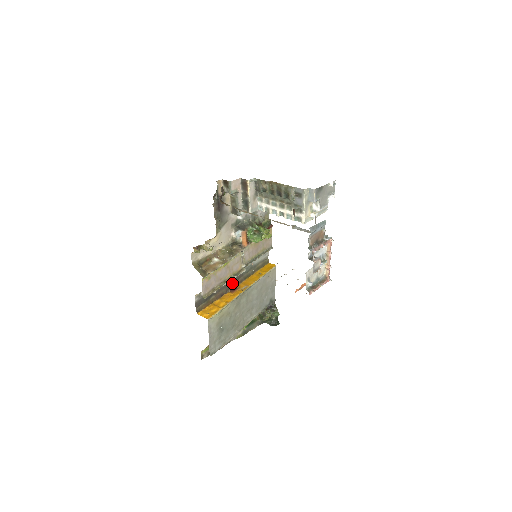
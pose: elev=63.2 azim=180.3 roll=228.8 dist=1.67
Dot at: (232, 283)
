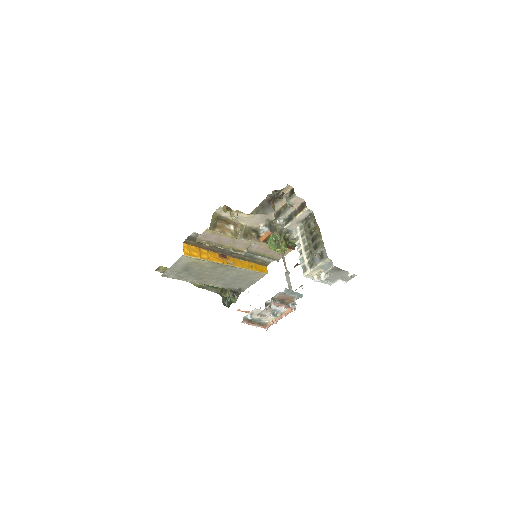
Dot at: (227, 251)
